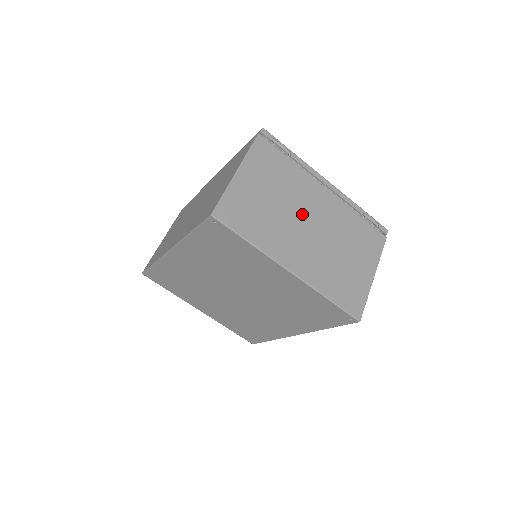
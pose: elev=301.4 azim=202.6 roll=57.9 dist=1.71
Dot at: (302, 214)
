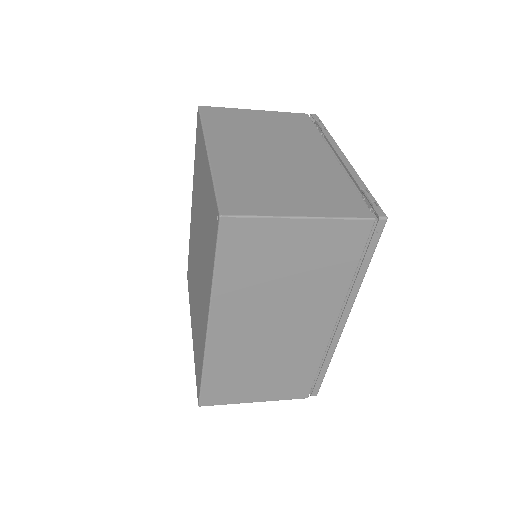
Dot at: (279, 146)
